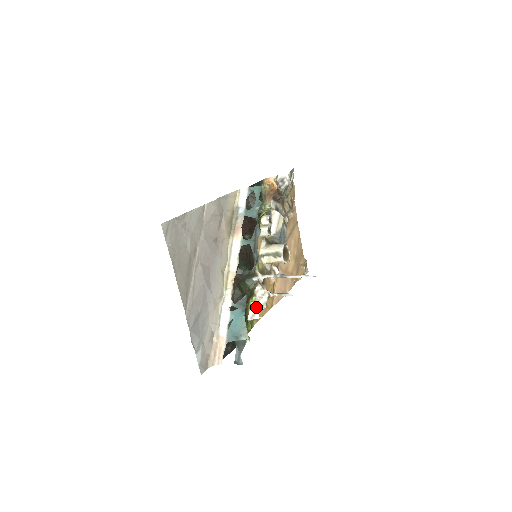
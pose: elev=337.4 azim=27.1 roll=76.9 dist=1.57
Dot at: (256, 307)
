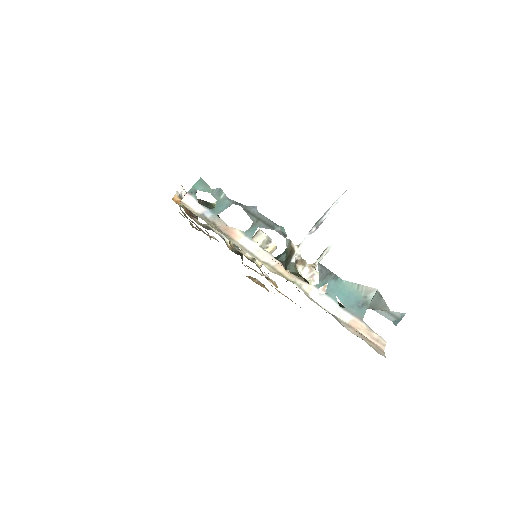
Dot at: (318, 289)
